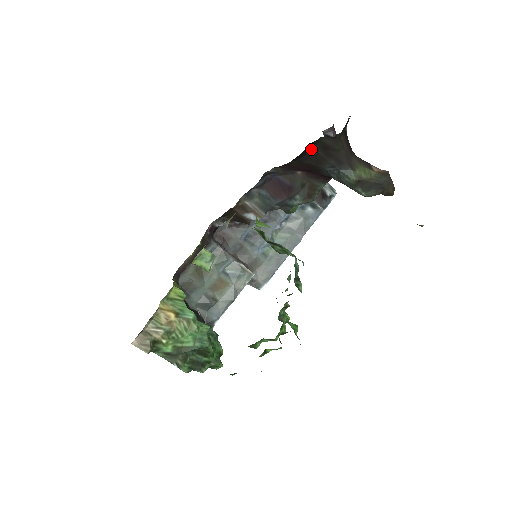
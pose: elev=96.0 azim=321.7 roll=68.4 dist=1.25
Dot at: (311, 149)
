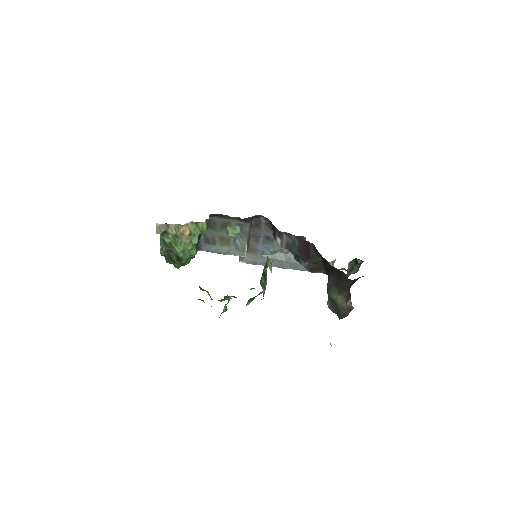
Dot at: (334, 267)
